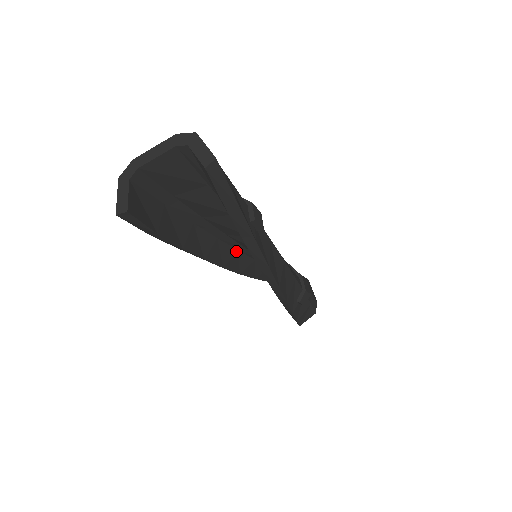
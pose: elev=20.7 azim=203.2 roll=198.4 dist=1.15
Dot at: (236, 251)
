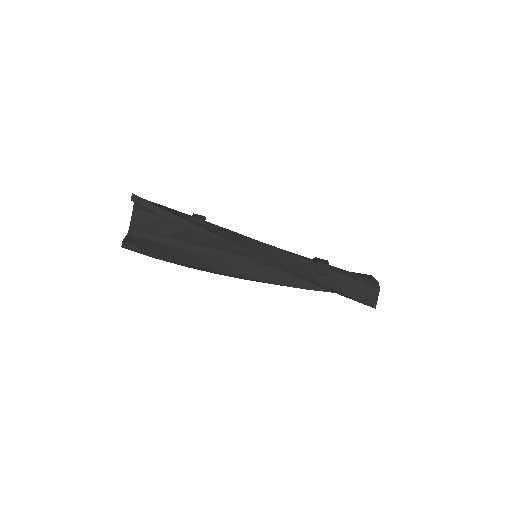
Dot at: (252, 265)
